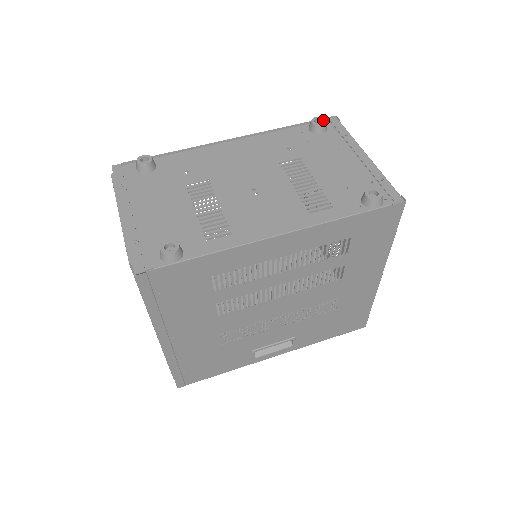
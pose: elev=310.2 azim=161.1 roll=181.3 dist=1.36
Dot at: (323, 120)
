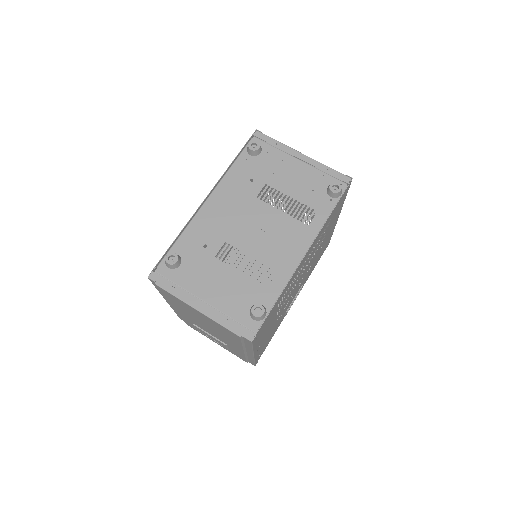
Dot at: (256, 143)
